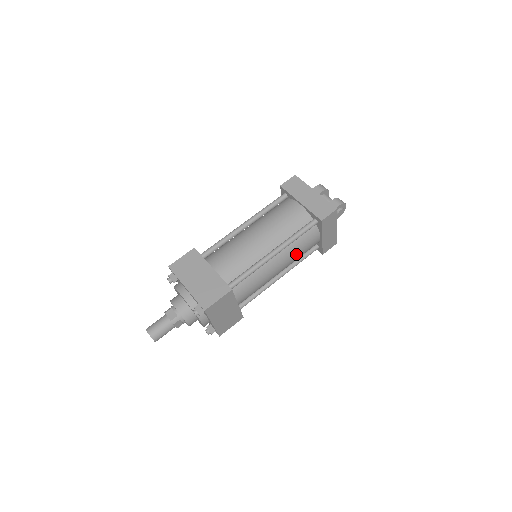
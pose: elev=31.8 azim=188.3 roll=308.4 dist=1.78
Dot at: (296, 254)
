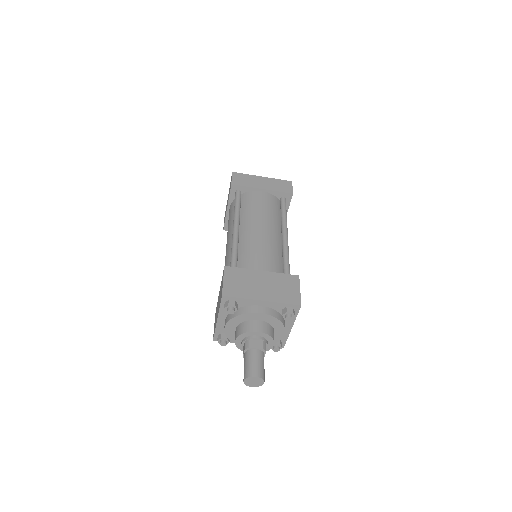
Dot at: occluded
